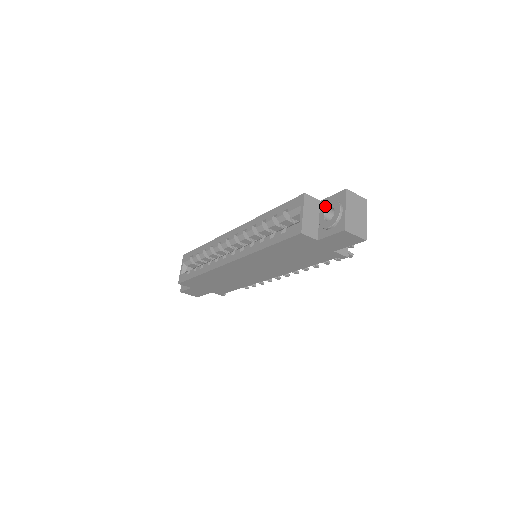
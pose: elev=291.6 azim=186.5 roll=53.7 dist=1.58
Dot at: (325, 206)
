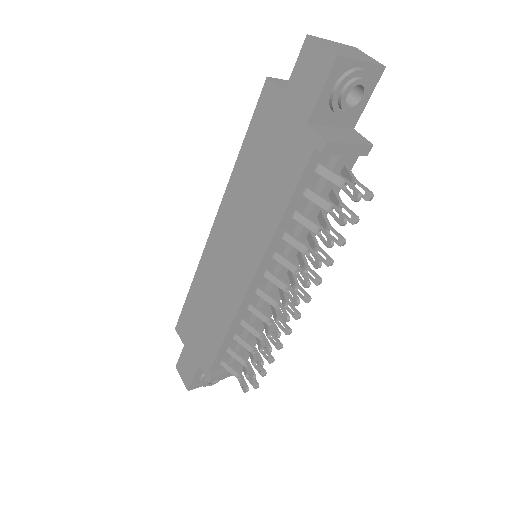
Dot at: occluded
